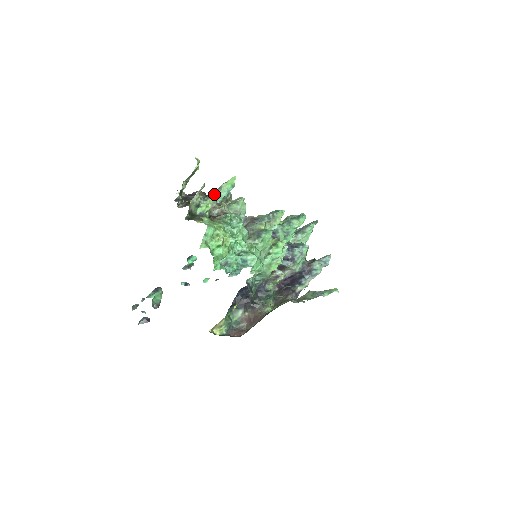
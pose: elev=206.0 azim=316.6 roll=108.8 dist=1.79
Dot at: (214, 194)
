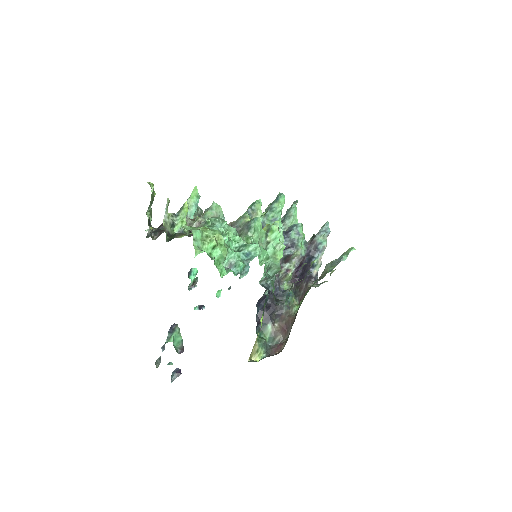
Dot at: (183, 205)
